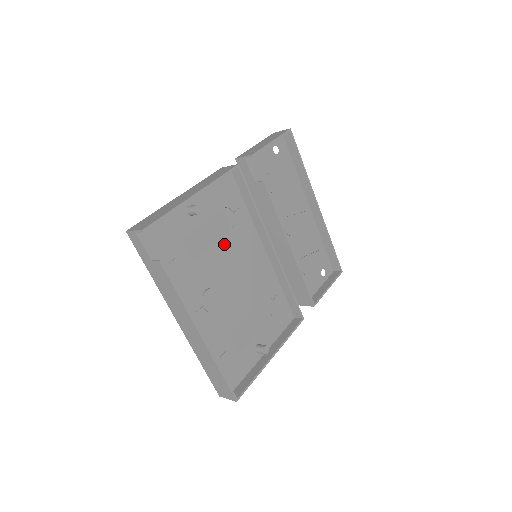
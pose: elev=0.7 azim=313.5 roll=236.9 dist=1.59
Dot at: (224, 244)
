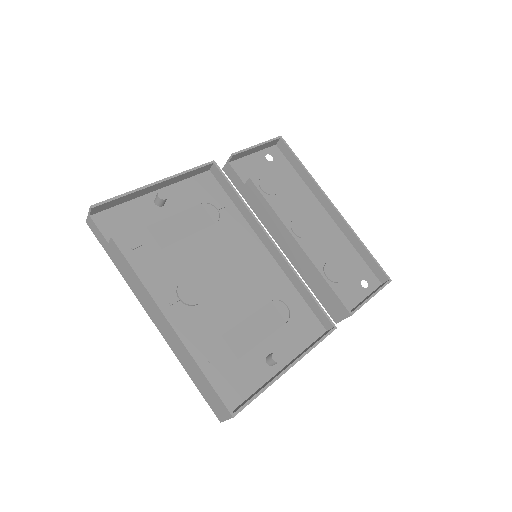
Dot at: (207, 238)
